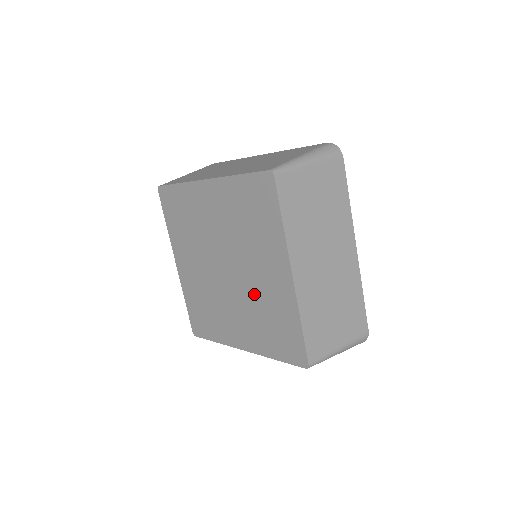
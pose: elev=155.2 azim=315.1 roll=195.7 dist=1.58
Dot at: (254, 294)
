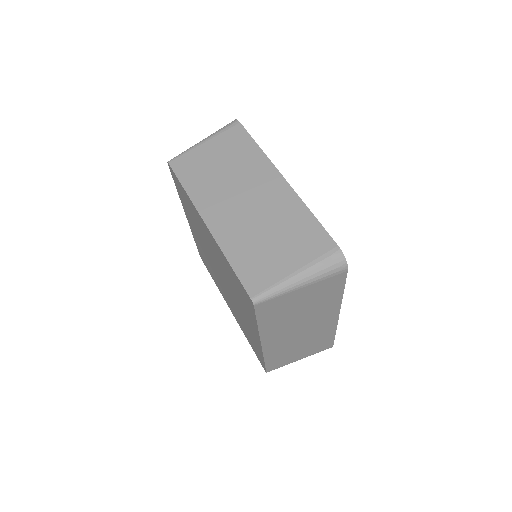
Dot at: (238, 310)
